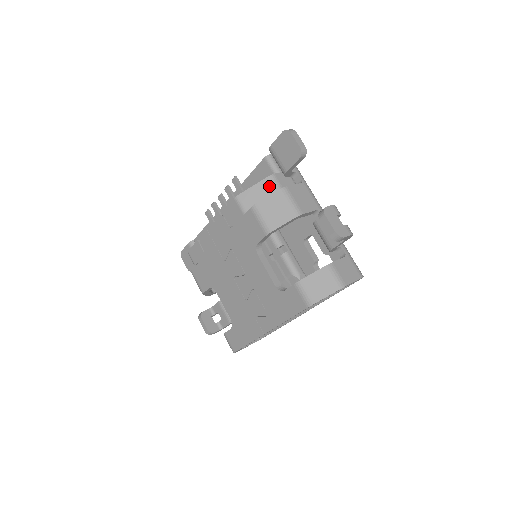
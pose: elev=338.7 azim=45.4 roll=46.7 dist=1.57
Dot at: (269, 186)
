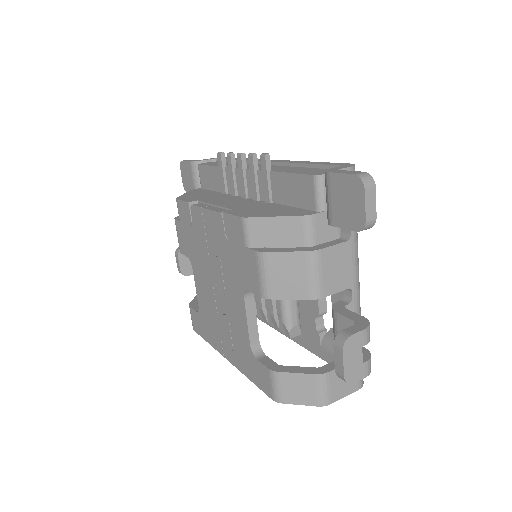
Dot at: (297, 230)
